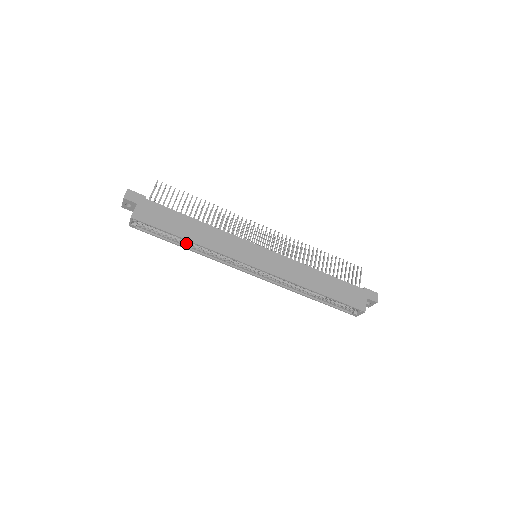
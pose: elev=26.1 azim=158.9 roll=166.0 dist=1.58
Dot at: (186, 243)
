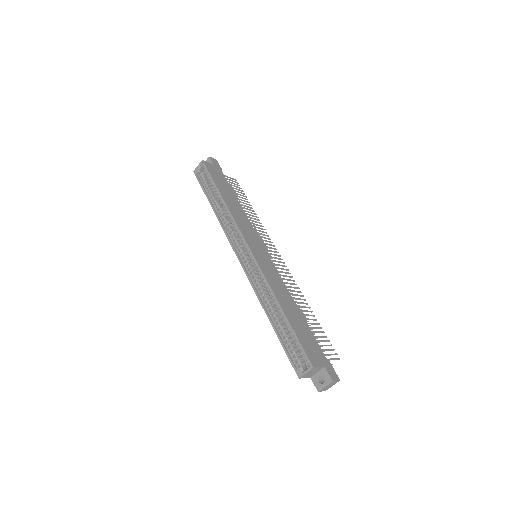
Dot at: (217, 204)
